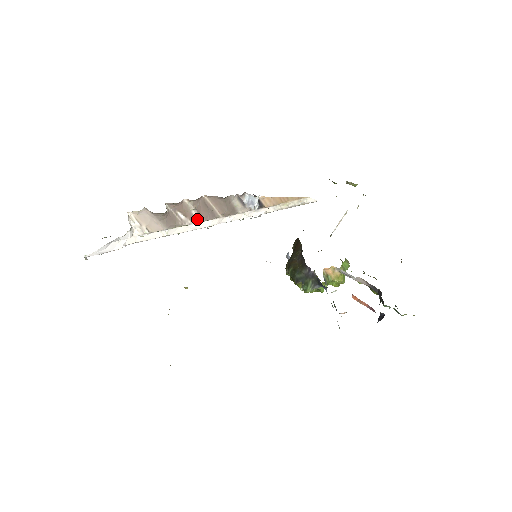
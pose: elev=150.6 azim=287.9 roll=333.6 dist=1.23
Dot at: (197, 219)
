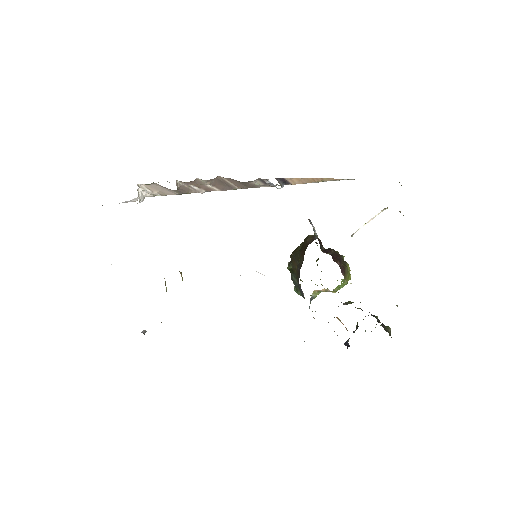
Dot at: (212, 189)
